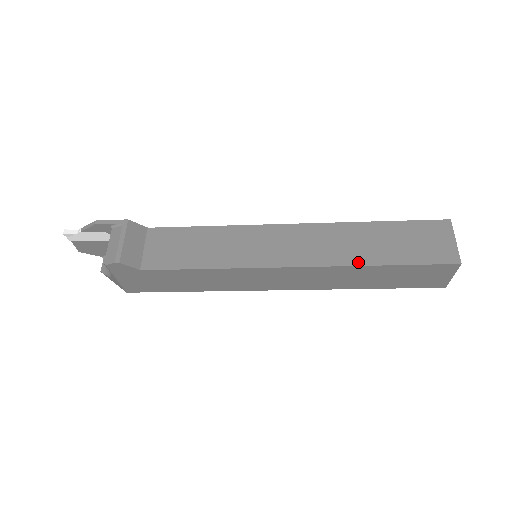
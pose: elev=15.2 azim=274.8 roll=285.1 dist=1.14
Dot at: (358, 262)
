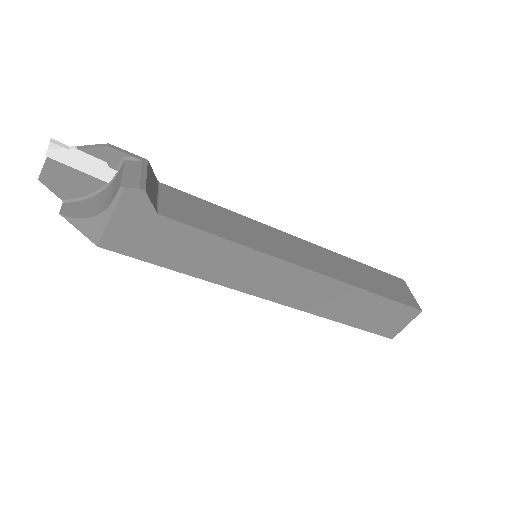
Dot at: (356, 284)
